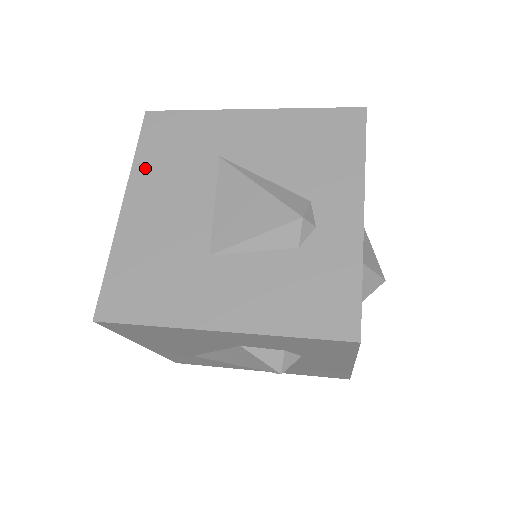
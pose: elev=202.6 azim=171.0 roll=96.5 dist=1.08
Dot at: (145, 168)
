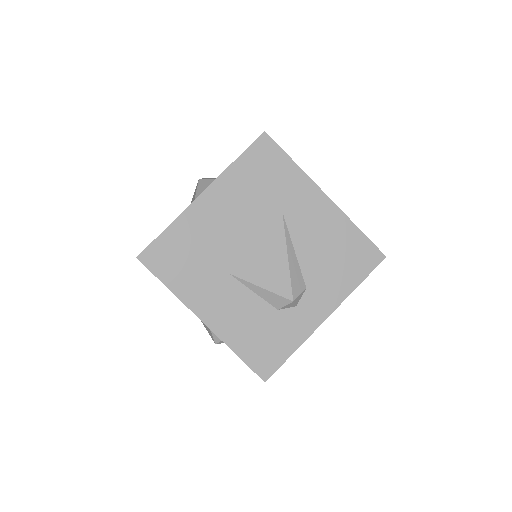
Dot at: (234, 178)
